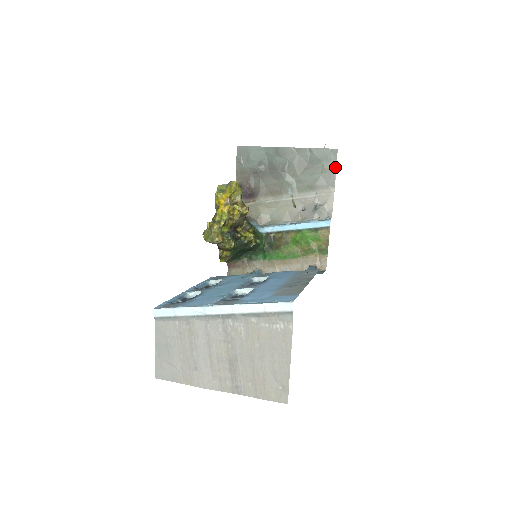
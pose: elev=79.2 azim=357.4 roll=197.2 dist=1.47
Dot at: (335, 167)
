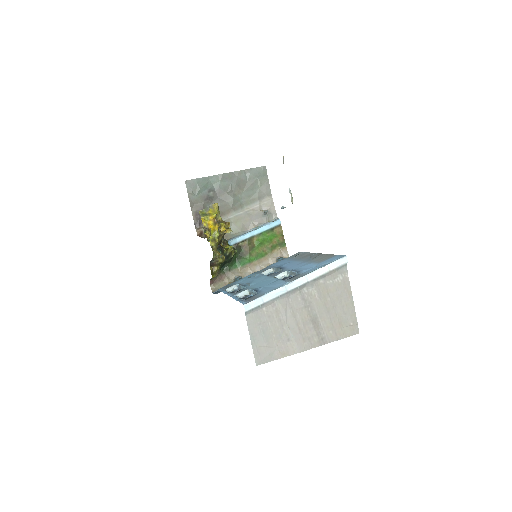
Dot at: (268, 180)
